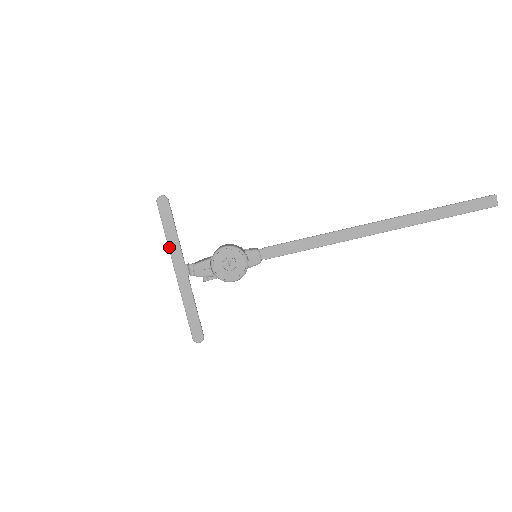
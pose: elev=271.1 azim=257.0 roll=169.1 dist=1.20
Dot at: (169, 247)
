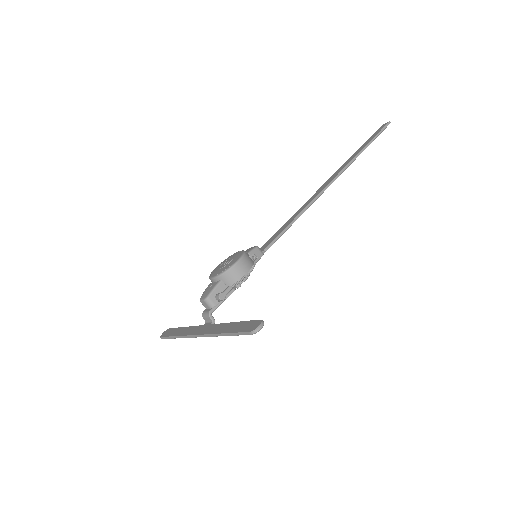
Dot at: (182, 336)
